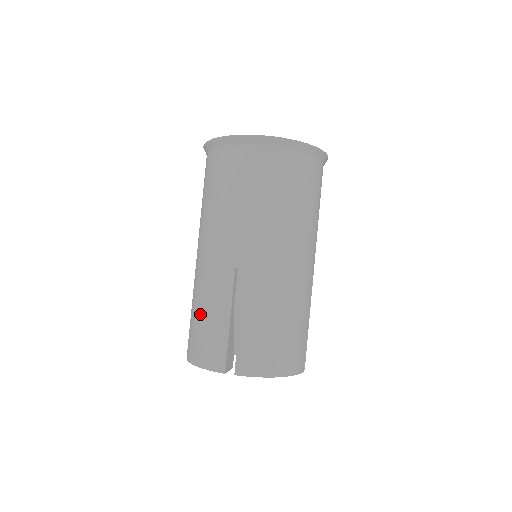
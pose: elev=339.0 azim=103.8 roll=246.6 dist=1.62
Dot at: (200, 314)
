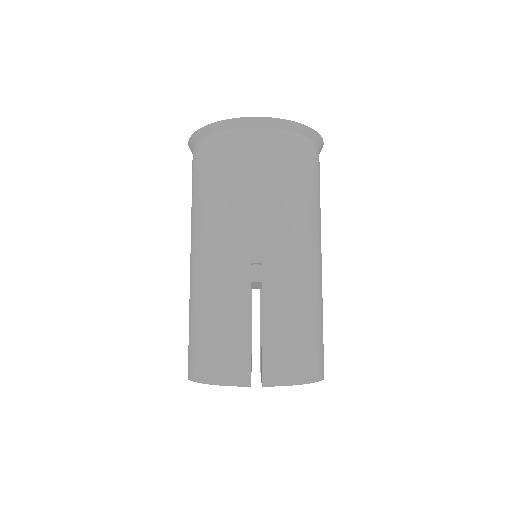
Dot at: (209, 322)
